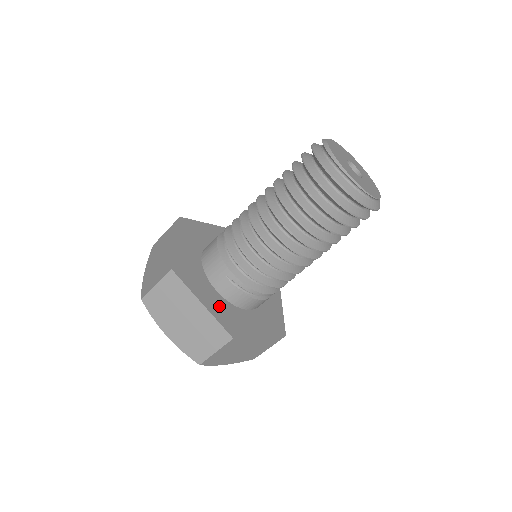
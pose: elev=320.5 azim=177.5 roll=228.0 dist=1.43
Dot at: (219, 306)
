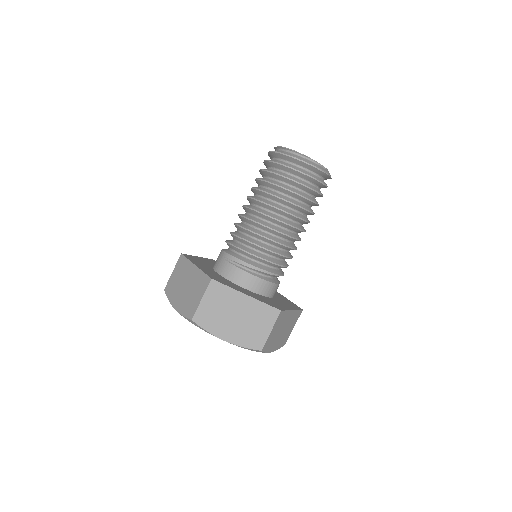
Dot at: (212, 273)
